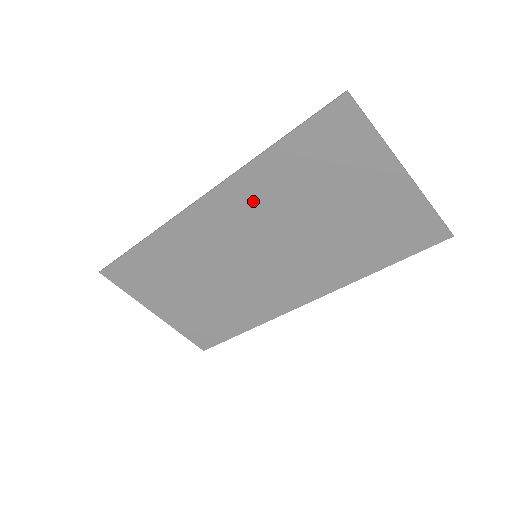
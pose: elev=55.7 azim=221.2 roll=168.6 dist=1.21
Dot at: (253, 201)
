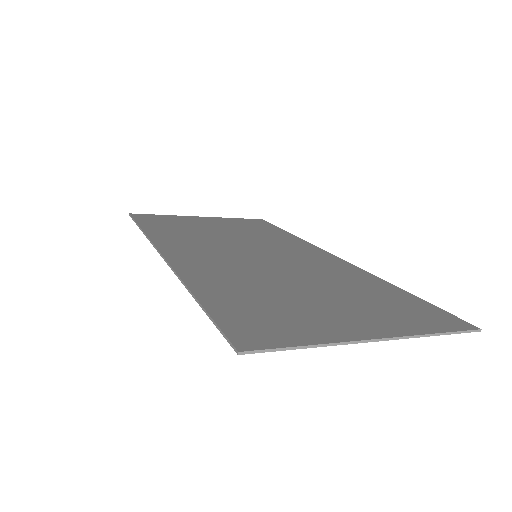
Dot at: (216, 273)
